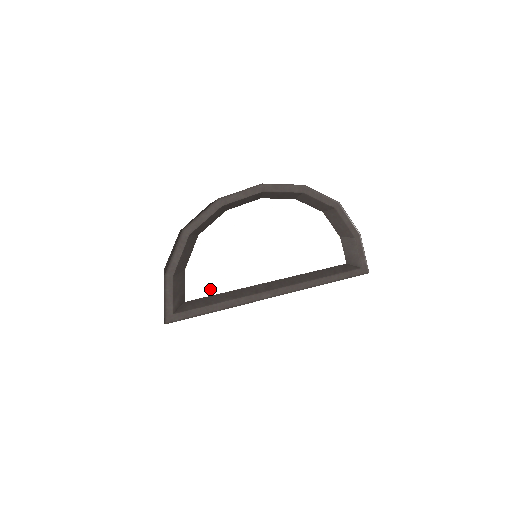
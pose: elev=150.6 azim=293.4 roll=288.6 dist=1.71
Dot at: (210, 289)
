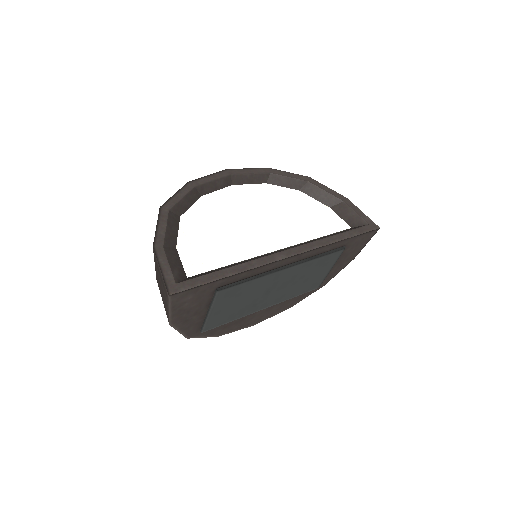
Dot at: (213, 263)
